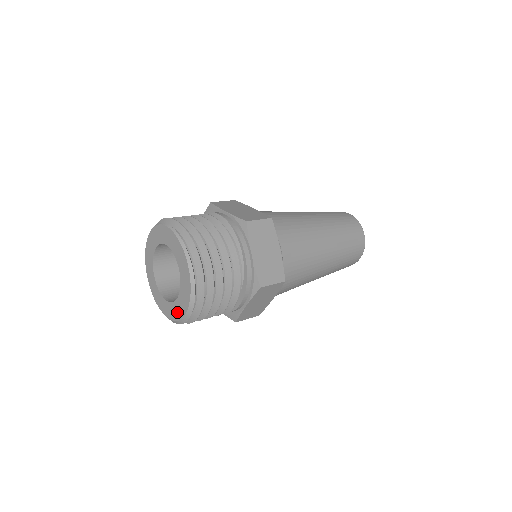
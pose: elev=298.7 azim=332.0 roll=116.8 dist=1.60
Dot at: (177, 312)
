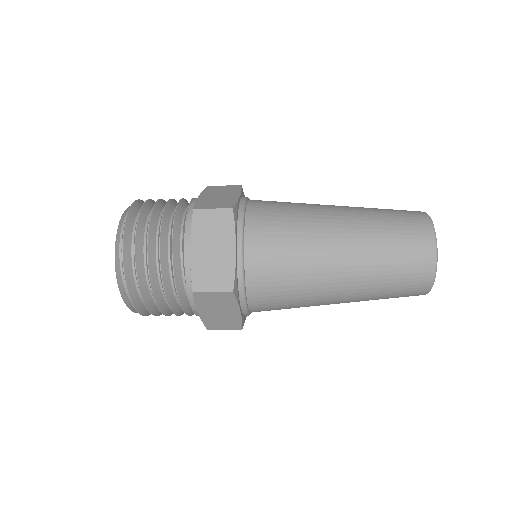
Dot at: occluded
